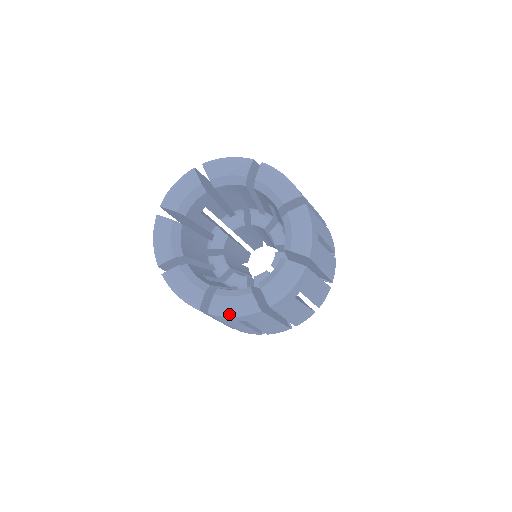
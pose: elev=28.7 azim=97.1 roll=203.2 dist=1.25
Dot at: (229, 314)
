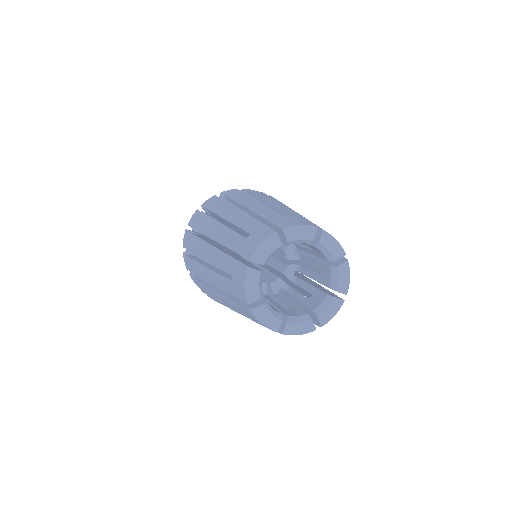
Dot at: (296, 334)
